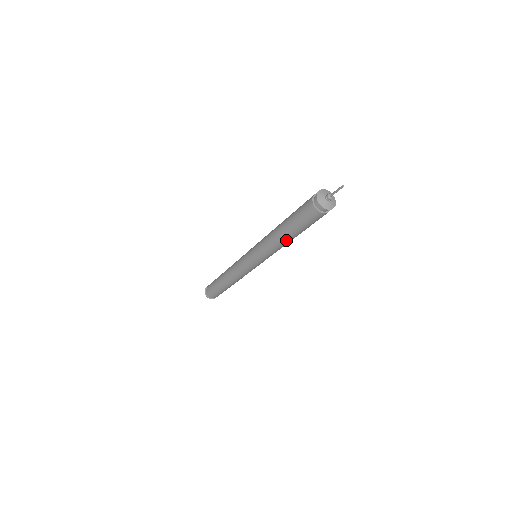
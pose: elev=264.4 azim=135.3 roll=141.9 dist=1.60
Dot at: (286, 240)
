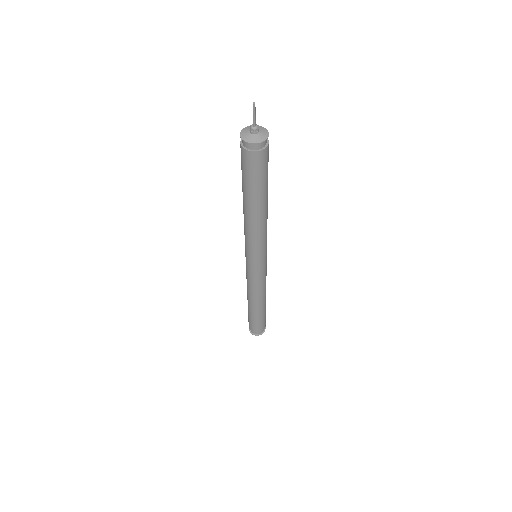
Dot at: (250, 213)
